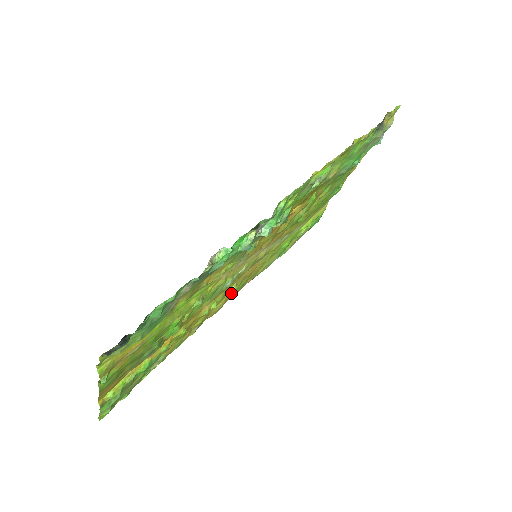
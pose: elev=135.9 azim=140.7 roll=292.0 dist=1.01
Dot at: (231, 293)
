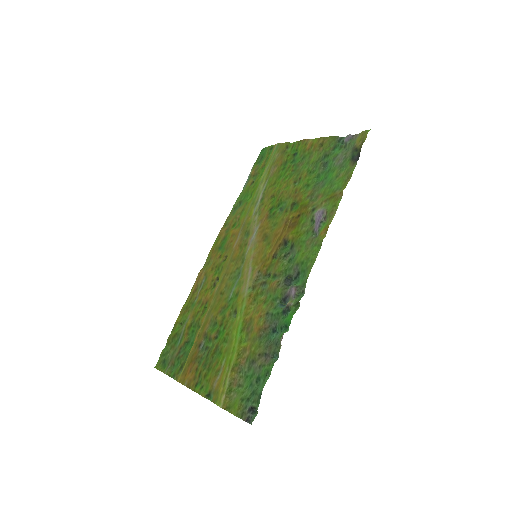
Dot at: (218, 253)
